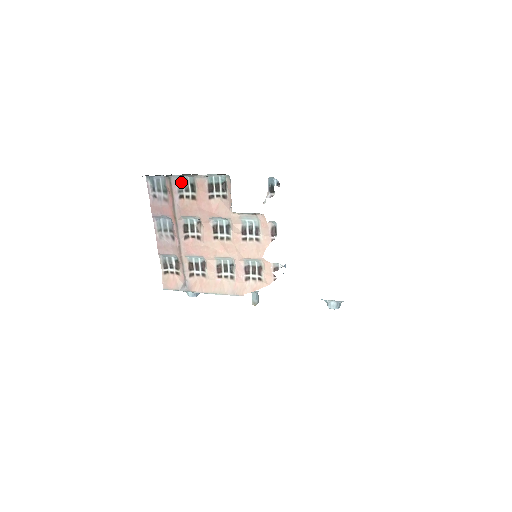
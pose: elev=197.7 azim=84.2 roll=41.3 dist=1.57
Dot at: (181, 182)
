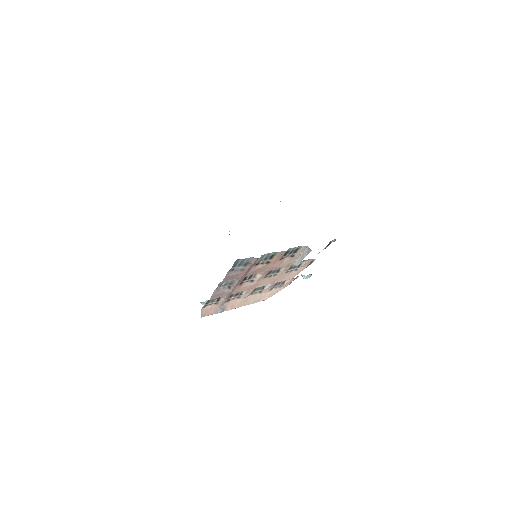
Dot at: (264, 256)
